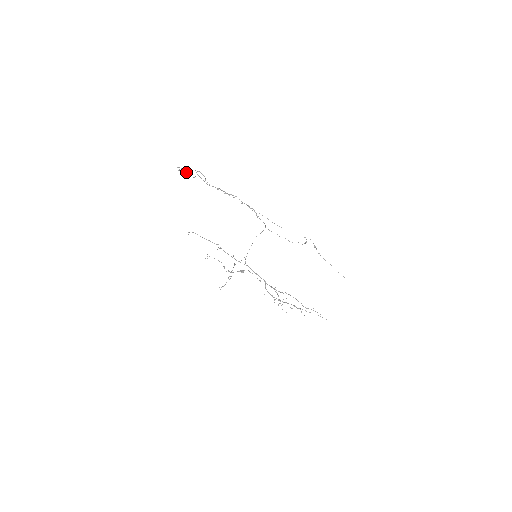
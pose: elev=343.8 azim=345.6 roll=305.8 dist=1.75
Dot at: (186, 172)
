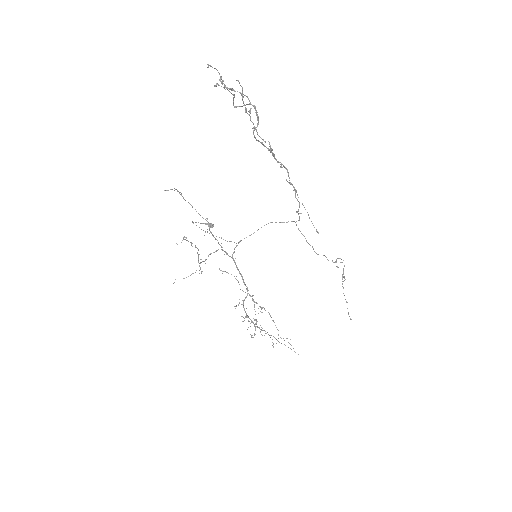
Dot at: (225, 86)
